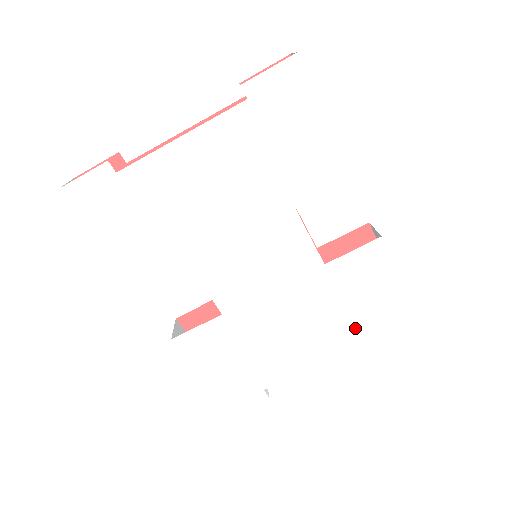
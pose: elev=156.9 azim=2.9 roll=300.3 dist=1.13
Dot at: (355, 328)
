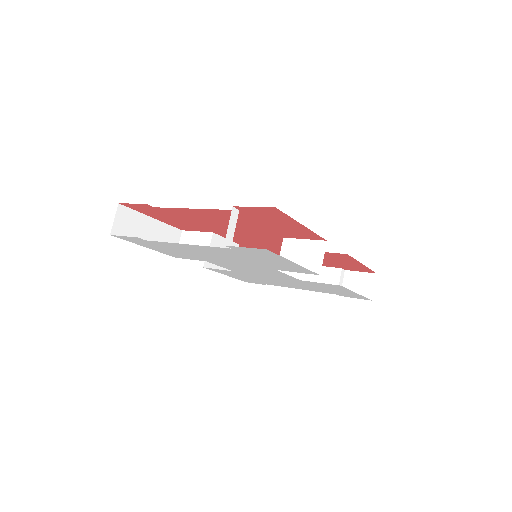
Dot at: (324, 291)
